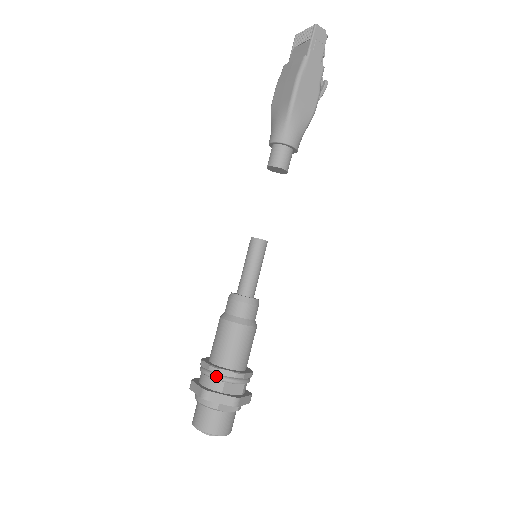
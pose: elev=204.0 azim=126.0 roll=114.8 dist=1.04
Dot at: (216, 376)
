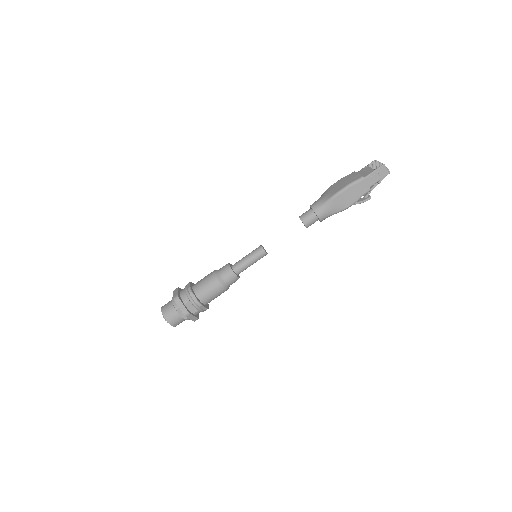
Dot at: (188, 294)
